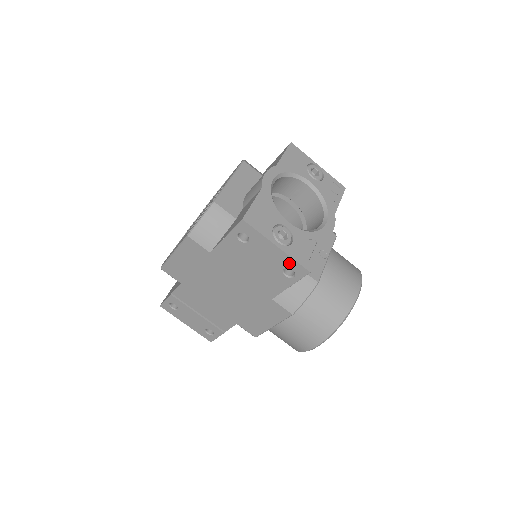
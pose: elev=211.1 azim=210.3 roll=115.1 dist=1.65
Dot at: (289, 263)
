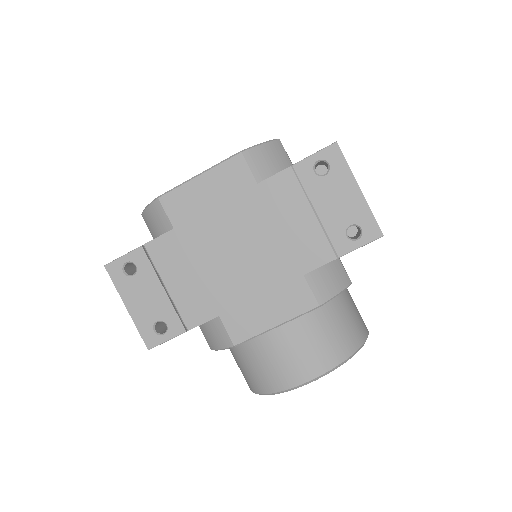
Dot at: (363, 217)
